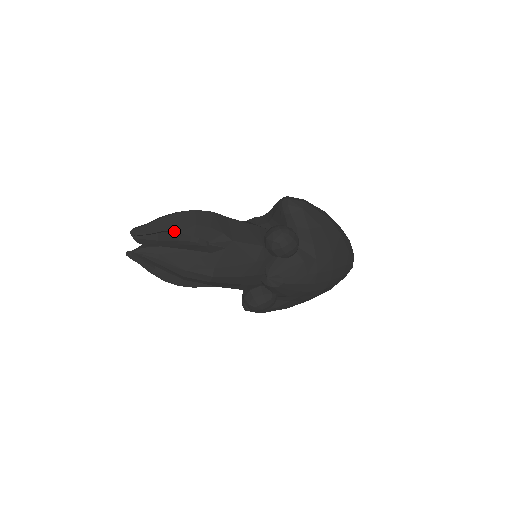
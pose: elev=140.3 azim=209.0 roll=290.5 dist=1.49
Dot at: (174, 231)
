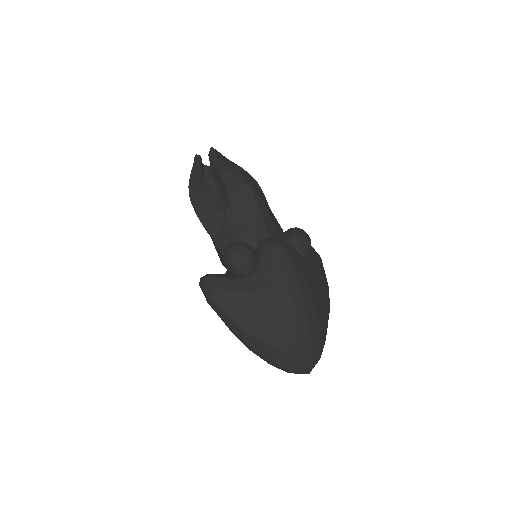
Dot at: occluded
